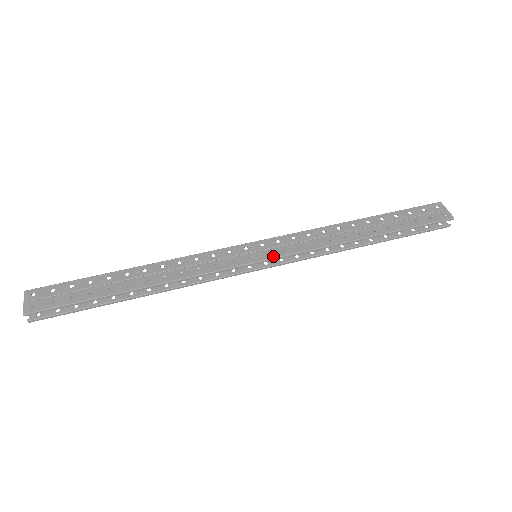
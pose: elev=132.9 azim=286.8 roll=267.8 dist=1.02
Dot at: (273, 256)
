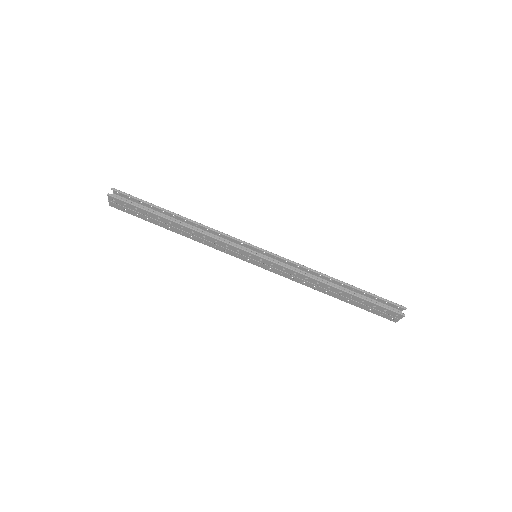
Dot at: (262, 267)
